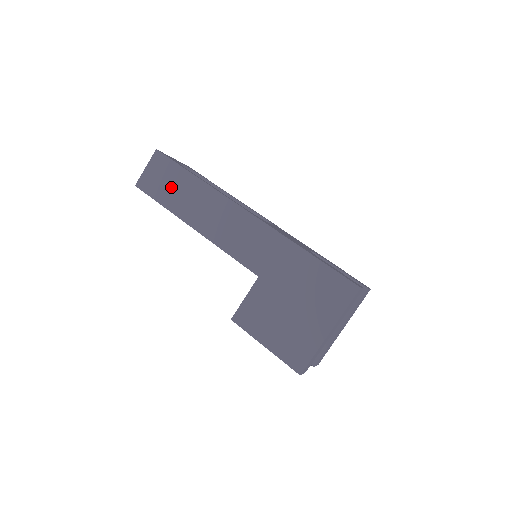
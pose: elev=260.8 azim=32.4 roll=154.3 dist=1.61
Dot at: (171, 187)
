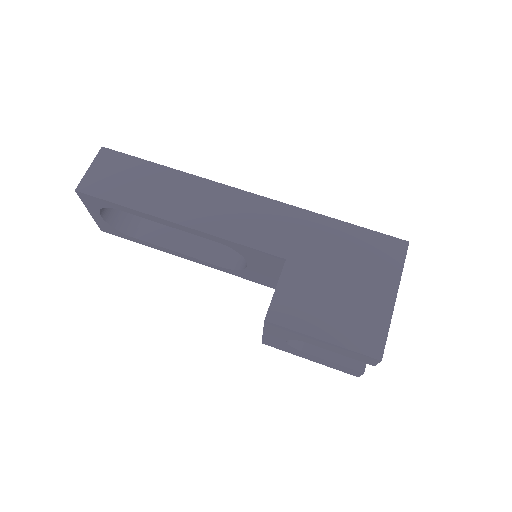
Dot at: (134, 183)
